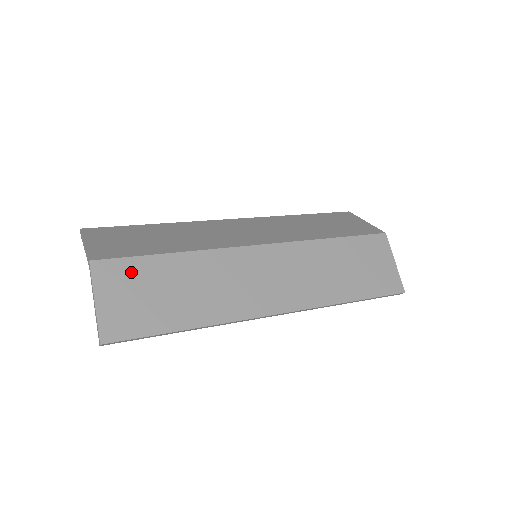
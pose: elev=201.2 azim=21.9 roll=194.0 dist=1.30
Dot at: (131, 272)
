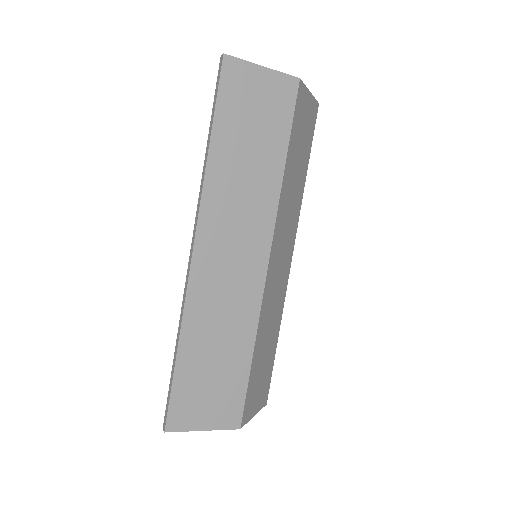
Dot at: (252, 391)
